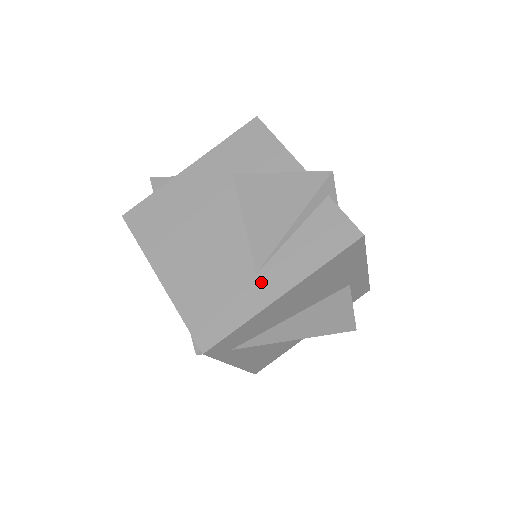
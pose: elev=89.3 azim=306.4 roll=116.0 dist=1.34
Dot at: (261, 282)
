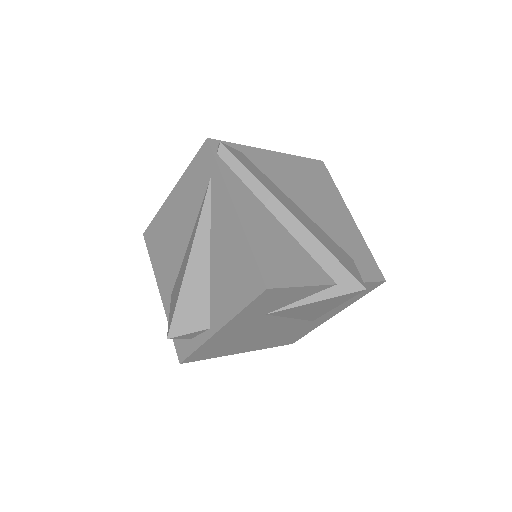
Dot at: (317, 321)
